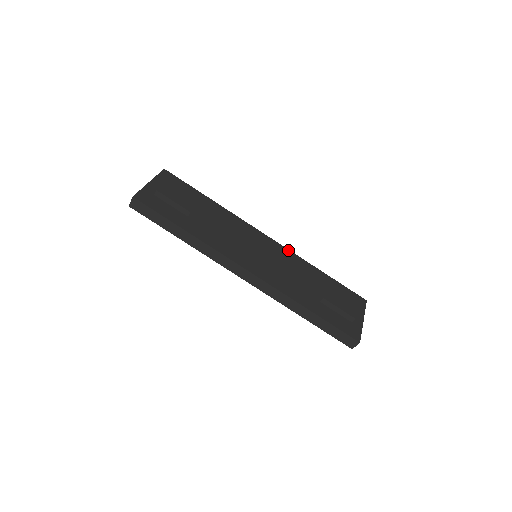
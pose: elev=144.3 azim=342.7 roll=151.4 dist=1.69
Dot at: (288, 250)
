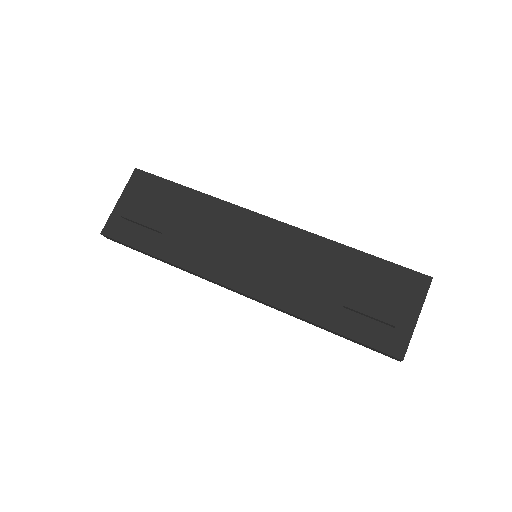
Dot at: (302, 231)
